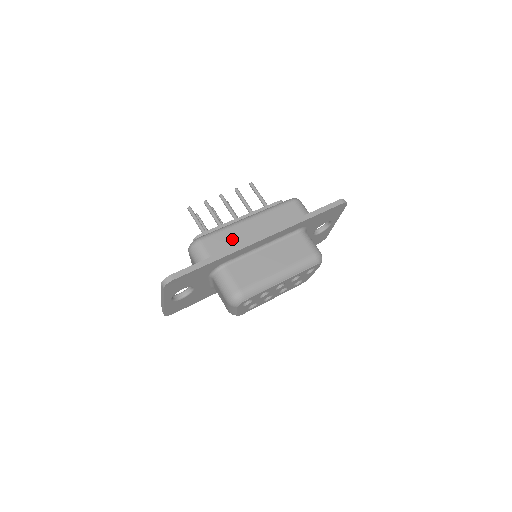
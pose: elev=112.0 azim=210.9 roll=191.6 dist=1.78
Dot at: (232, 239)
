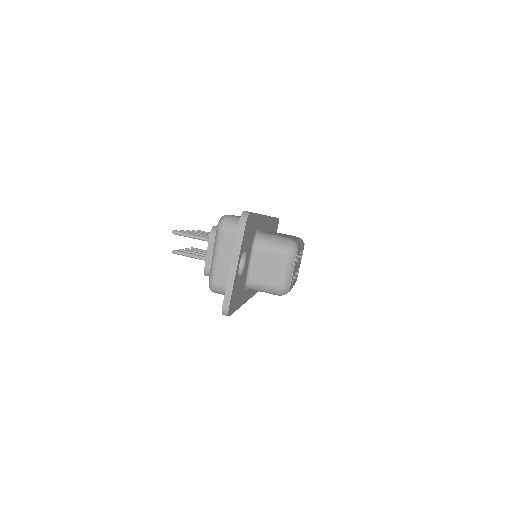
Dot at: occluded
